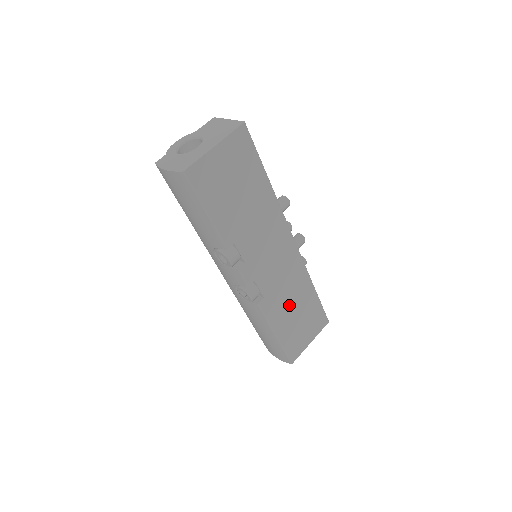
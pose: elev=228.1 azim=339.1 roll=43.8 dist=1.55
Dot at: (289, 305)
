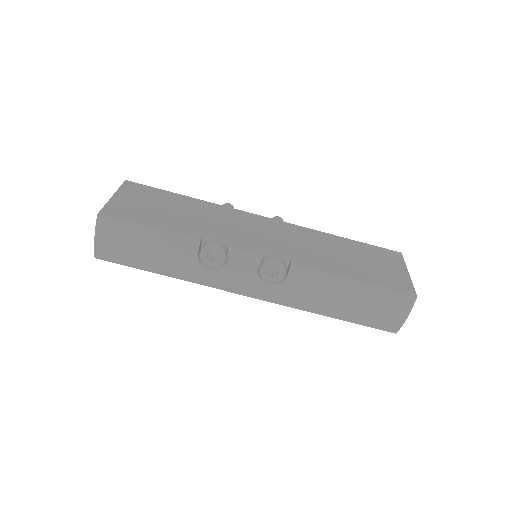
Dot at: (331, 255)
